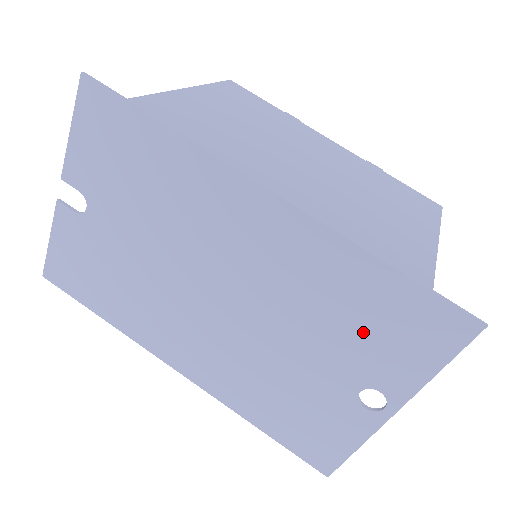
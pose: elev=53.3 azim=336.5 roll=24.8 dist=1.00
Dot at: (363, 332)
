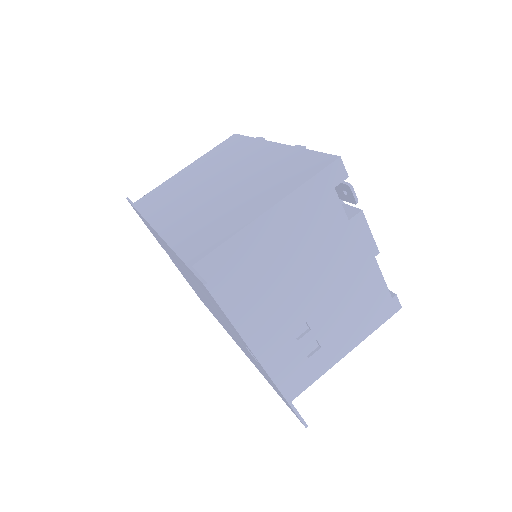
Dot at: (213, 304)
